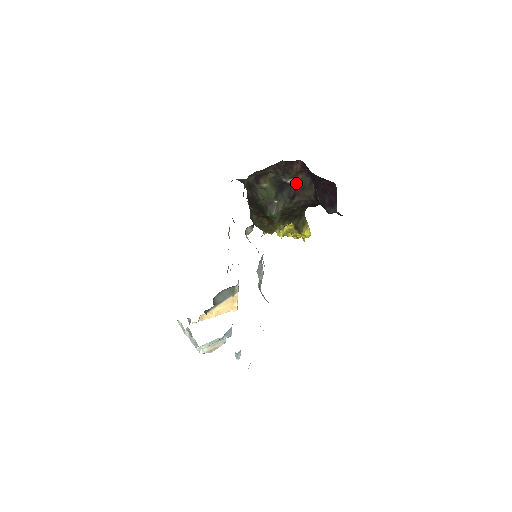
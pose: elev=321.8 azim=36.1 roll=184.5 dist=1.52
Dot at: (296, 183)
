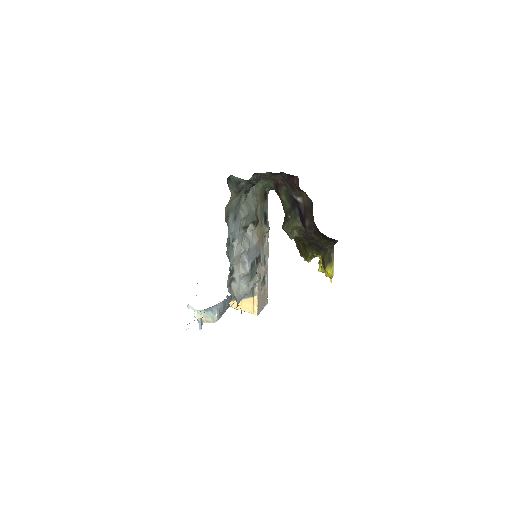
Dot at: (304, 204)
